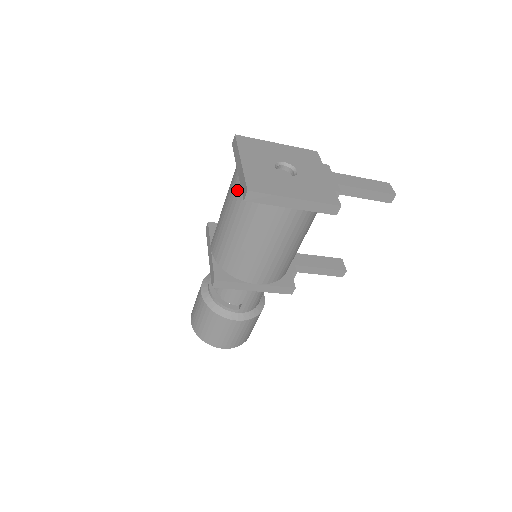
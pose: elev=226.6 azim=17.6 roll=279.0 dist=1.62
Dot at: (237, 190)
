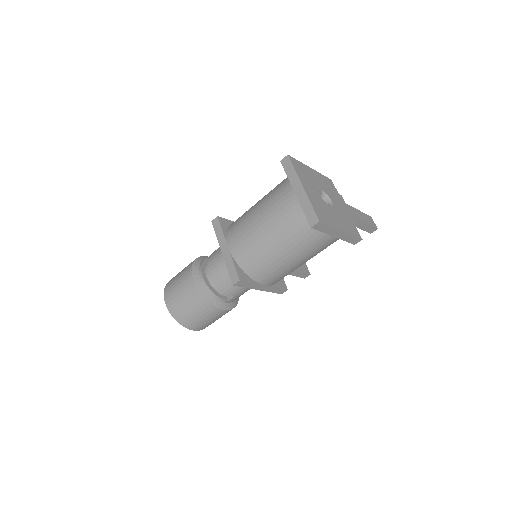
Dot at: (291, 210)
